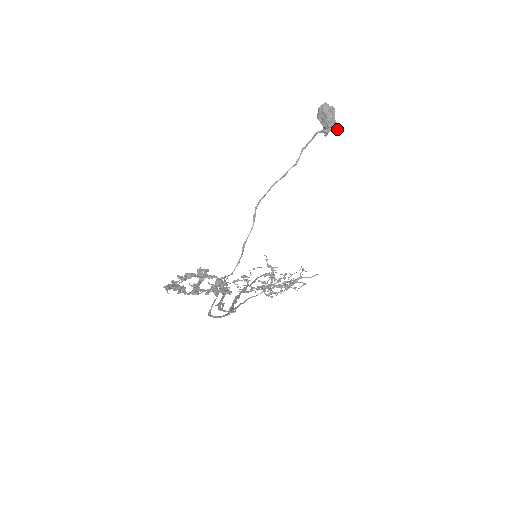
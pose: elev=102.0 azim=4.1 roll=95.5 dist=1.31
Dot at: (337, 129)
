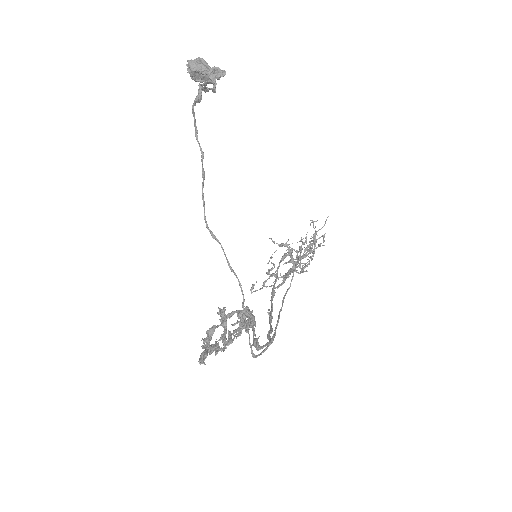
Dot at: (222, 73)
